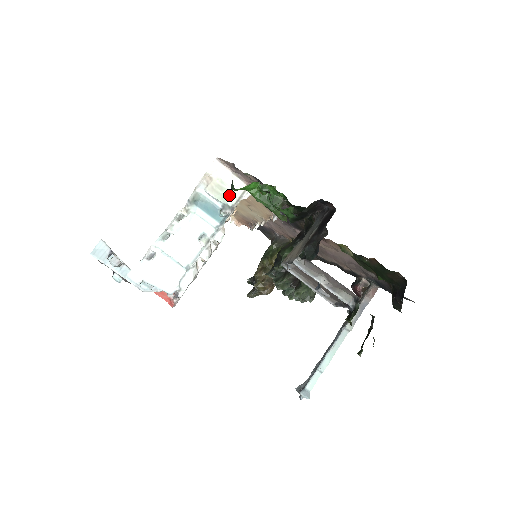
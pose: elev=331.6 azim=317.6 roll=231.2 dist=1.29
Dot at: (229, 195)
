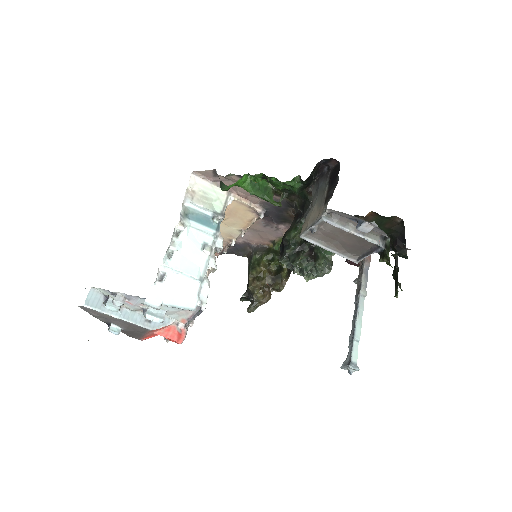
Dot at: (215, 203)
